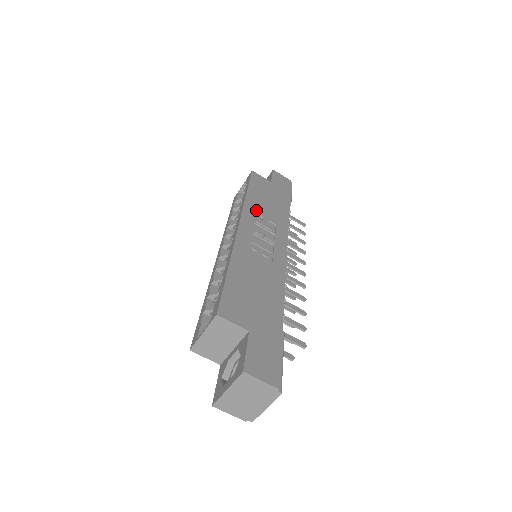
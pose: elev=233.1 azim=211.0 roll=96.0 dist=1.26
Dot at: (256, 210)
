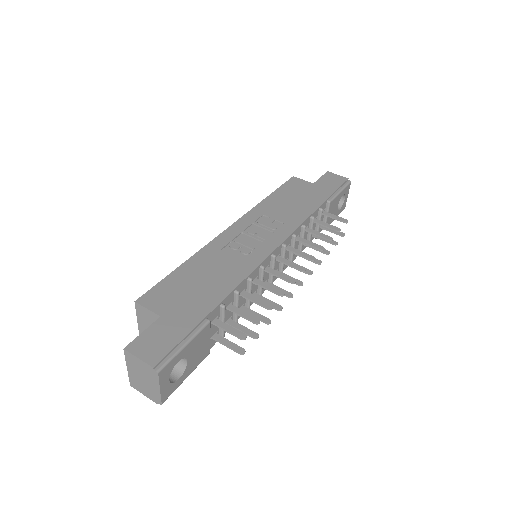
Dot at: (266, 212)
